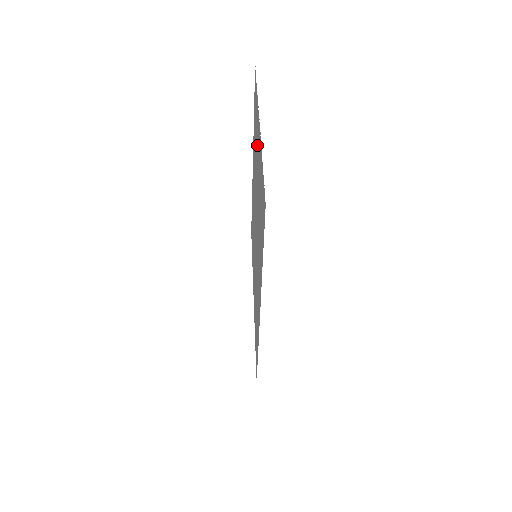
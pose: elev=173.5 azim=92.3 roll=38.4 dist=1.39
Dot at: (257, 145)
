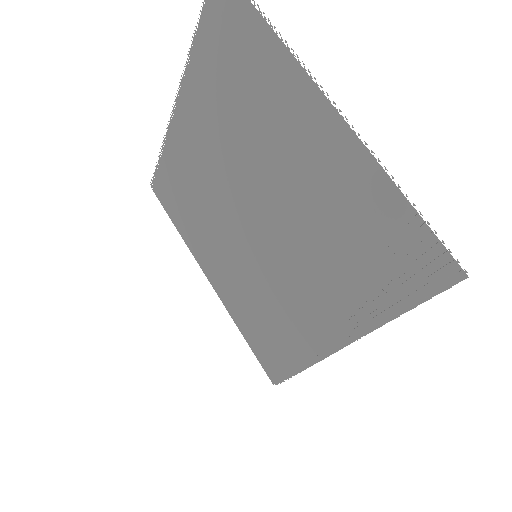
Dot at: (285, 123)
